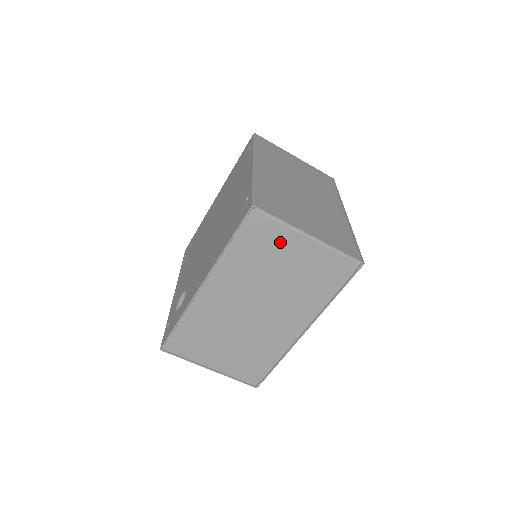
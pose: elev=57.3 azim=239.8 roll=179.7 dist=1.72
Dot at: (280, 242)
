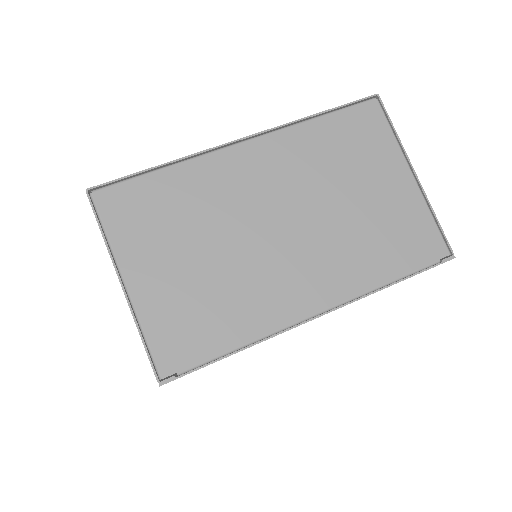
Dot at: (377, 156)
